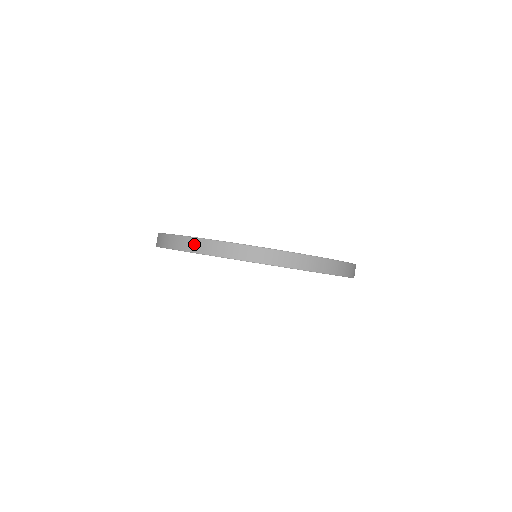
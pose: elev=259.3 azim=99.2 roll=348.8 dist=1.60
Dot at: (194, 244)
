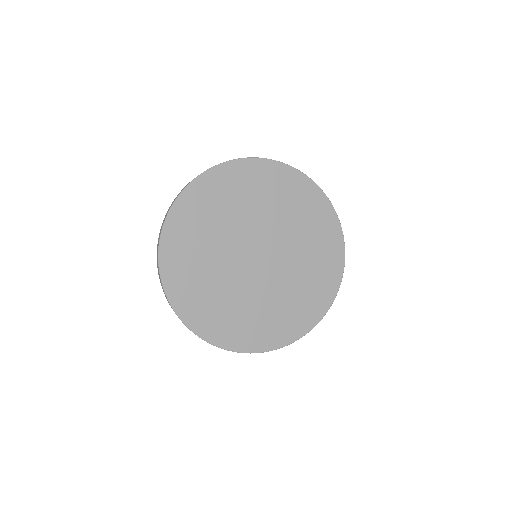
Dot at: occluded
